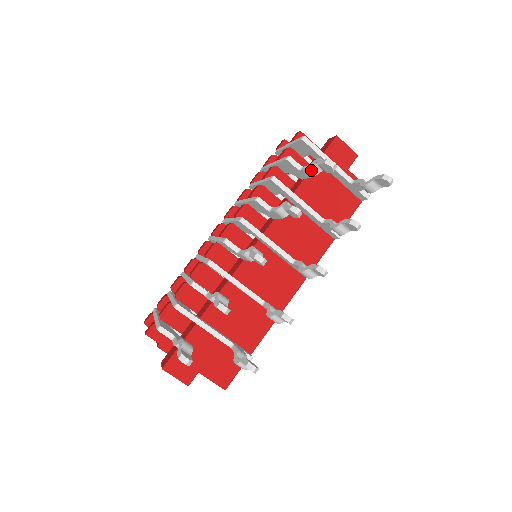
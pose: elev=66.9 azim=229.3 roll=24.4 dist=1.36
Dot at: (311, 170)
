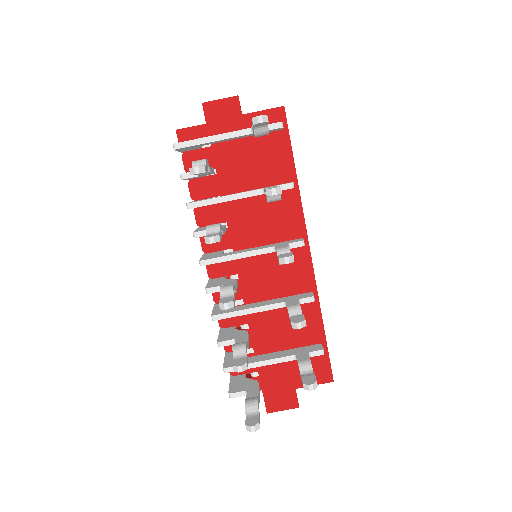
Dot at: occluded
